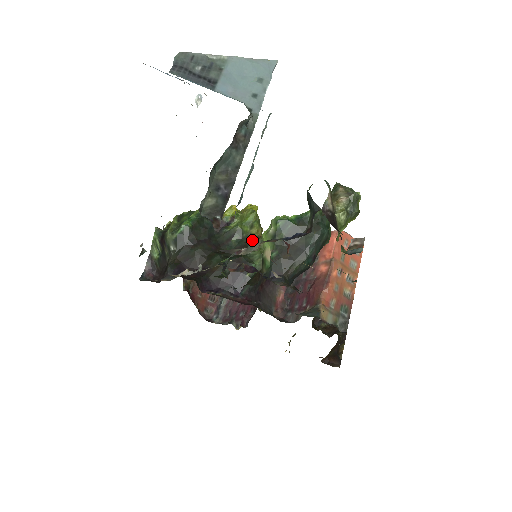
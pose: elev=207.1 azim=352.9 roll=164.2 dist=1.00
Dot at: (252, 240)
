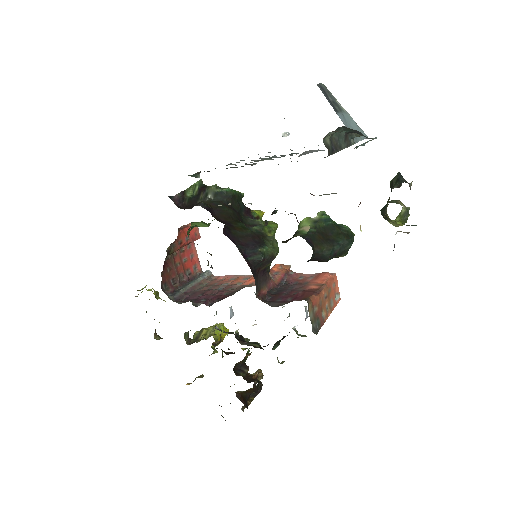
Dot at: (270, 236)
